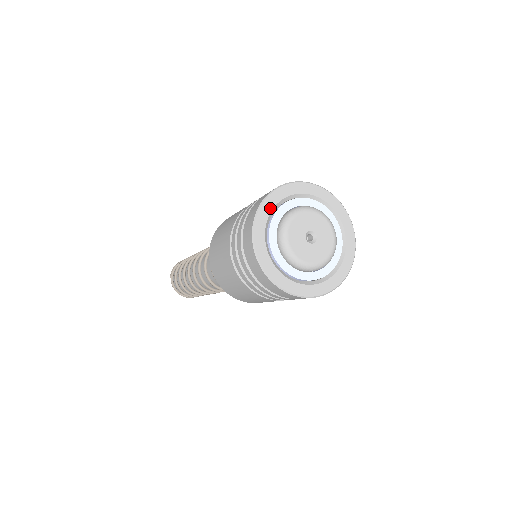
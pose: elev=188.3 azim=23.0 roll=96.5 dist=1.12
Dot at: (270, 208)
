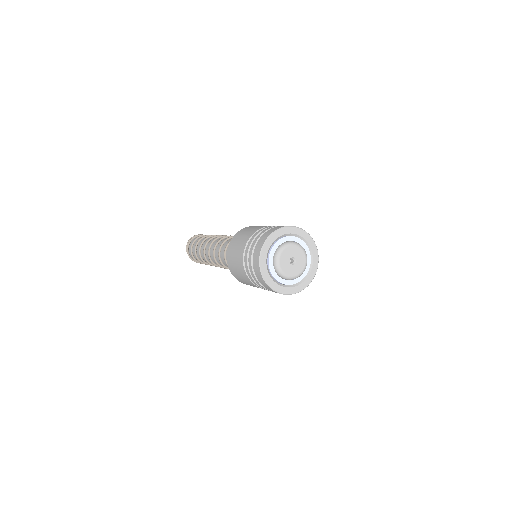
Dot at: (267, 250)
